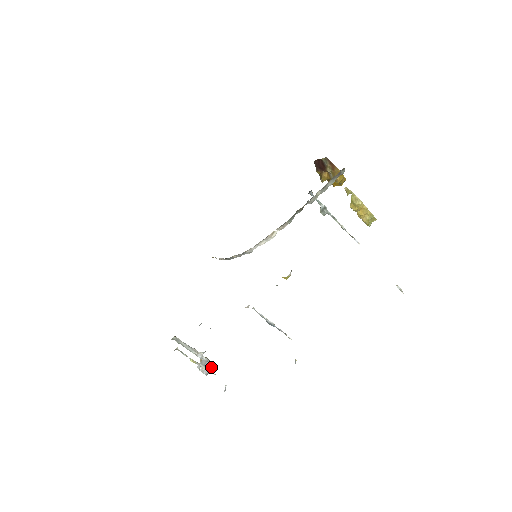
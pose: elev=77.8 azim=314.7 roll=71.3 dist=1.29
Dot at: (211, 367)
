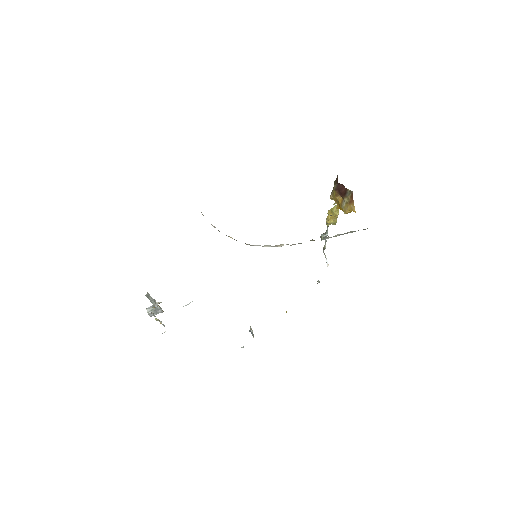
Dot at: (158, 312)
